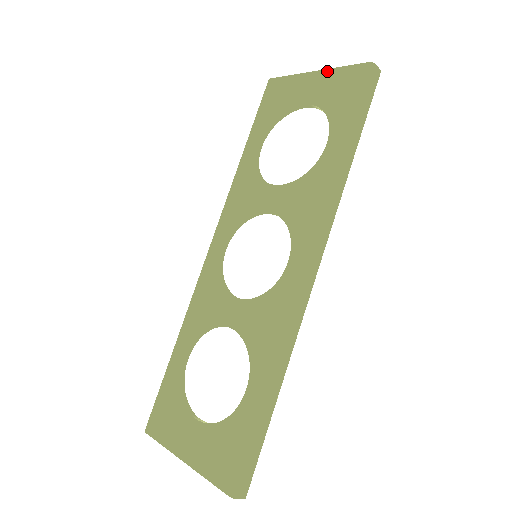
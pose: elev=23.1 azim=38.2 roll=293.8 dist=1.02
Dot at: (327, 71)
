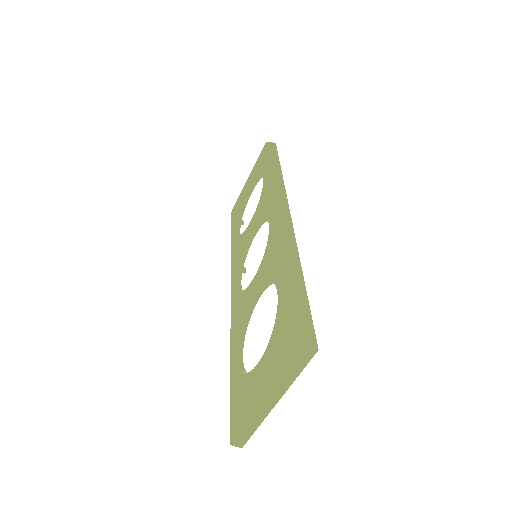
Dot at: (252, 171)
